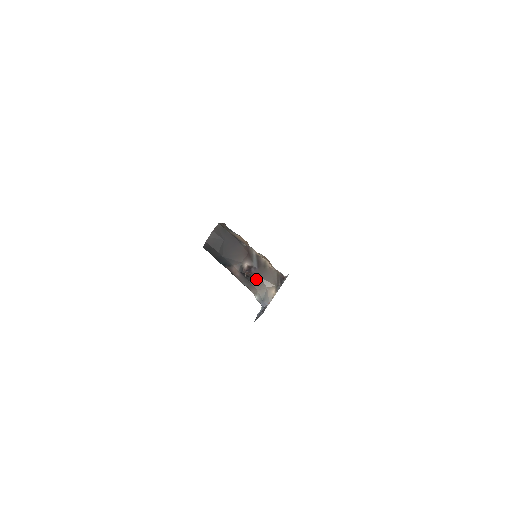
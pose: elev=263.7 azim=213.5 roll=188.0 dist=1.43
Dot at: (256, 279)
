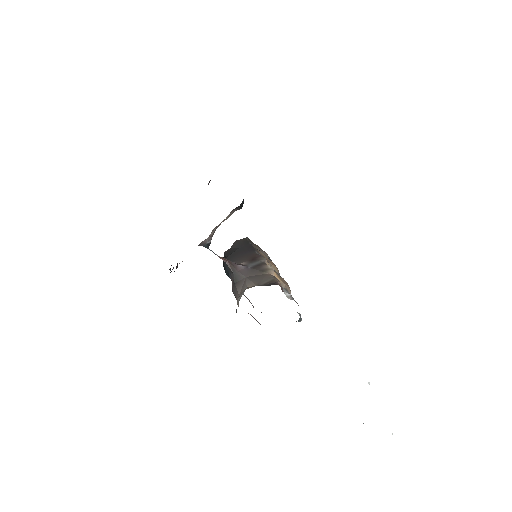
Dot at: (242, 280)
